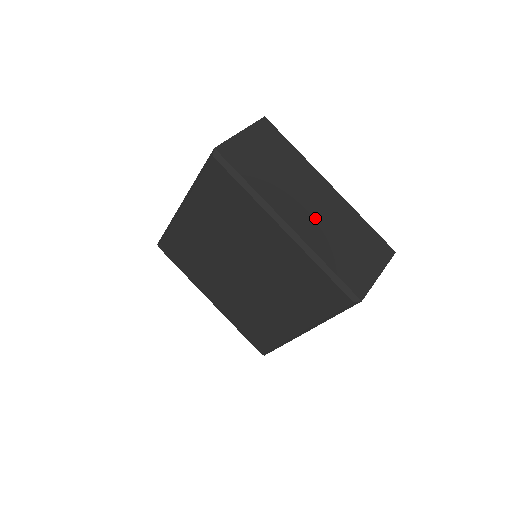
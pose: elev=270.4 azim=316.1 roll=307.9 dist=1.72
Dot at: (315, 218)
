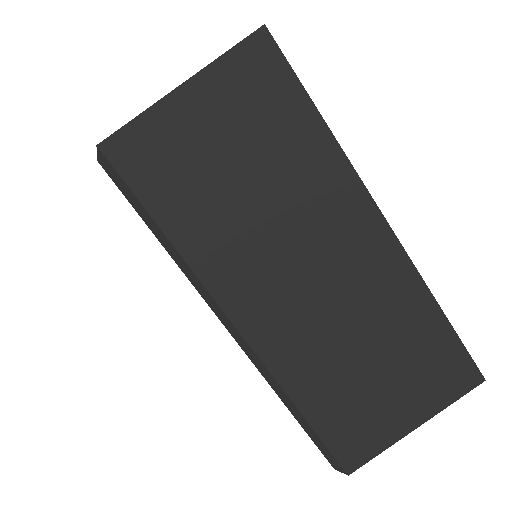
Dot at: (309, 310)
